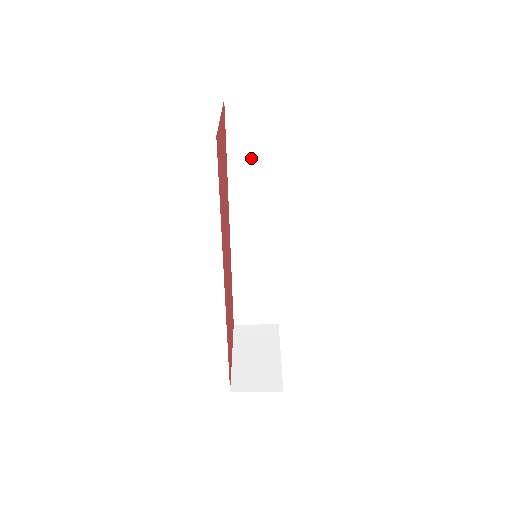
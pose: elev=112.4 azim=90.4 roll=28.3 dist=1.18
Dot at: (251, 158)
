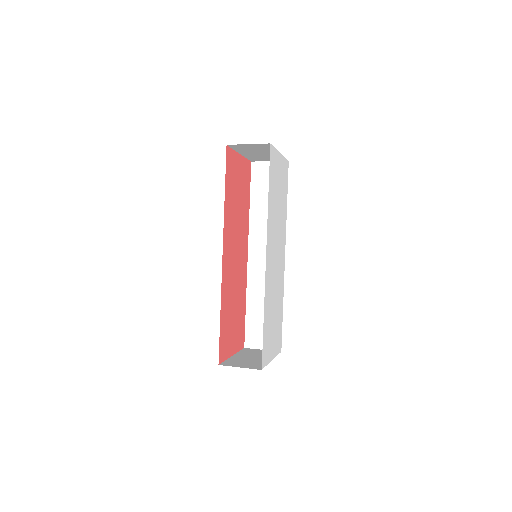
Dot at: (265, 200)
